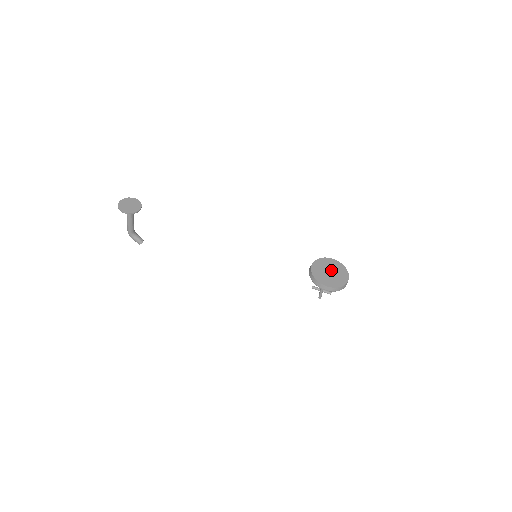
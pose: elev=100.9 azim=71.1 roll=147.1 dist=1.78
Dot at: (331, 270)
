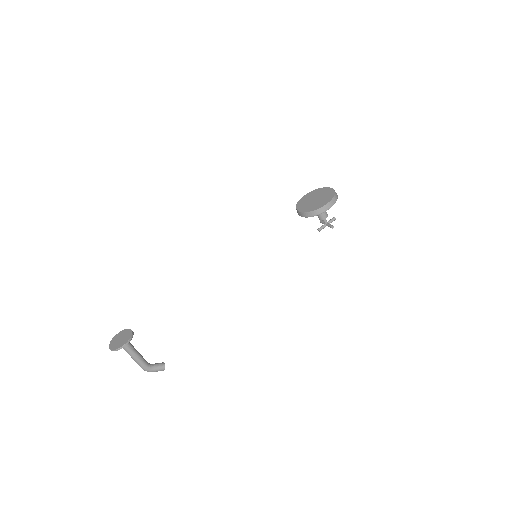
Dot at: (314, 198)
